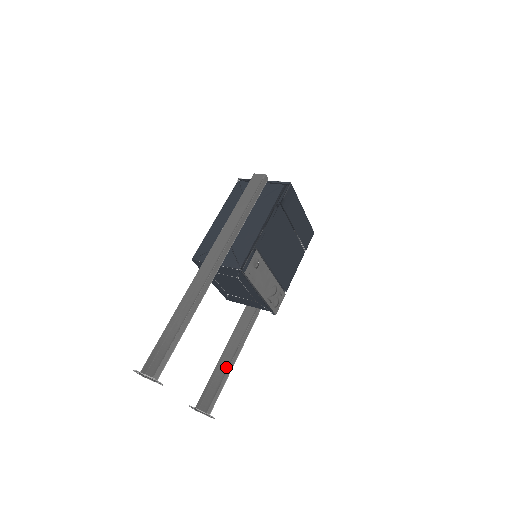
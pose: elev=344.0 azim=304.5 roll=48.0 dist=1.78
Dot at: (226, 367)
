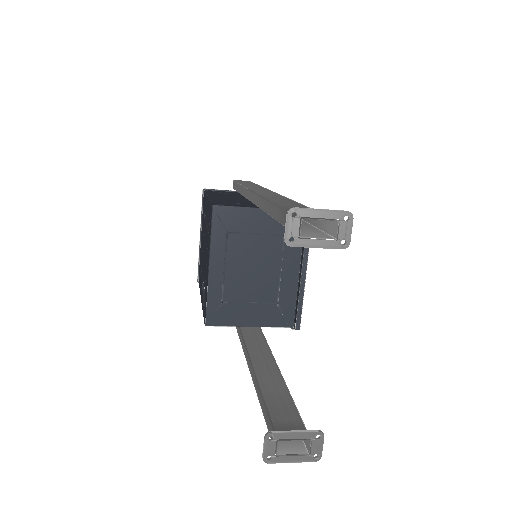
Dot at: (281, 381)
